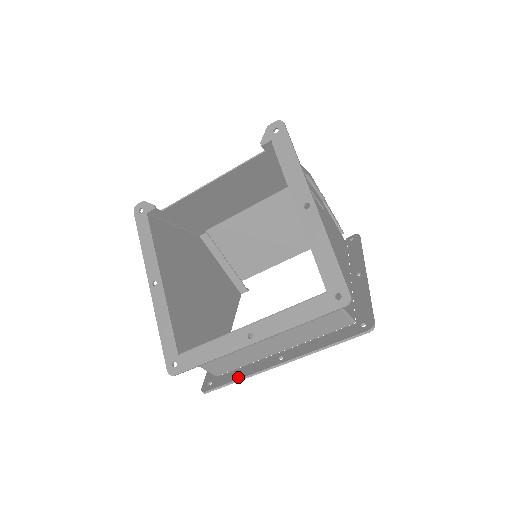
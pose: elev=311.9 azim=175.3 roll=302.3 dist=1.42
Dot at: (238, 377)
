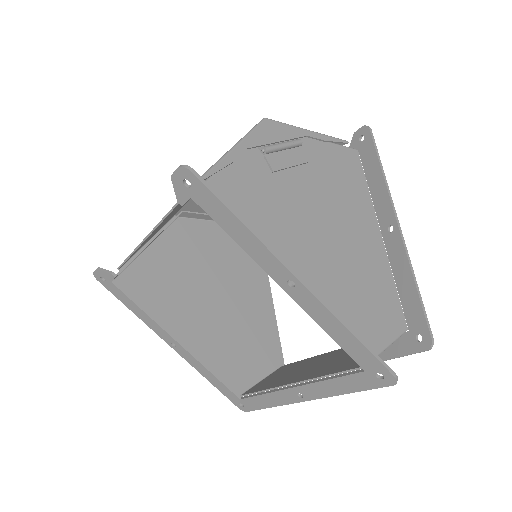
Dot at: occluded
